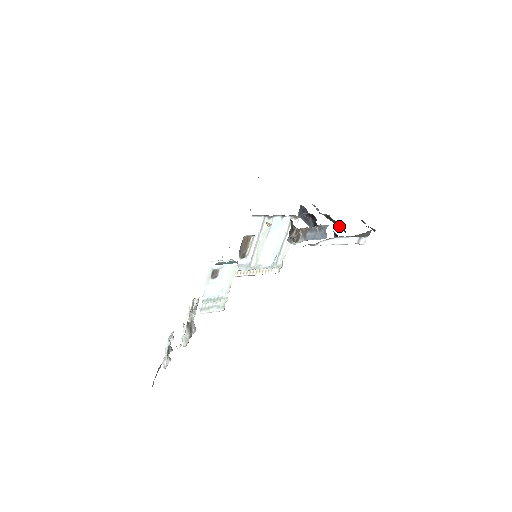
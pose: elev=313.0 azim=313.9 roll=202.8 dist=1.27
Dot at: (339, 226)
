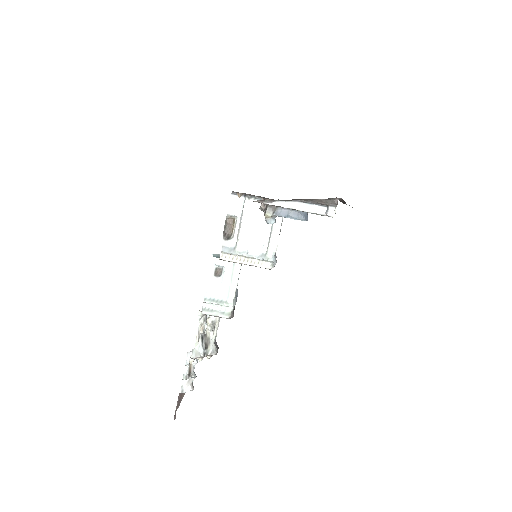
Dot at: occluded
